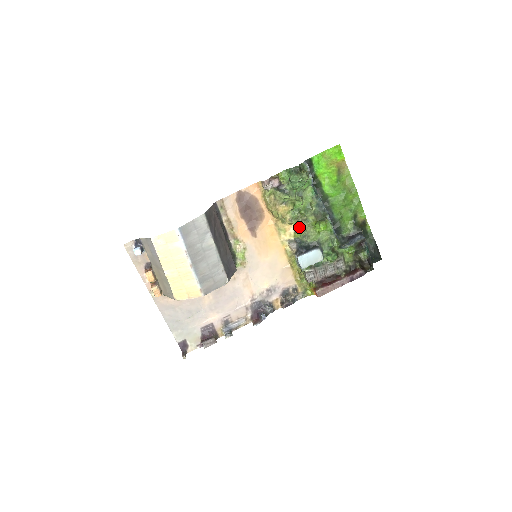
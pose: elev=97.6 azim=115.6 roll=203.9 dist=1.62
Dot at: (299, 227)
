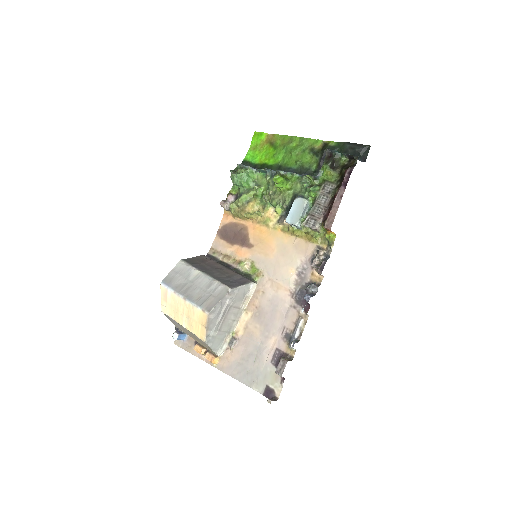
Dot at: (273, 204)
